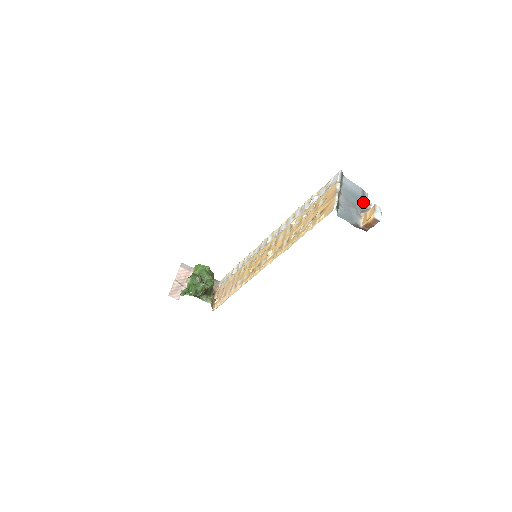
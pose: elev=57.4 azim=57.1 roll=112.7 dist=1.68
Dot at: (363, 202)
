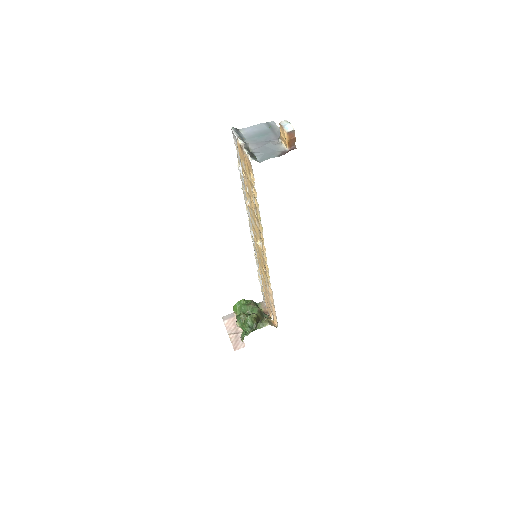
Dot at: (274, 131)
